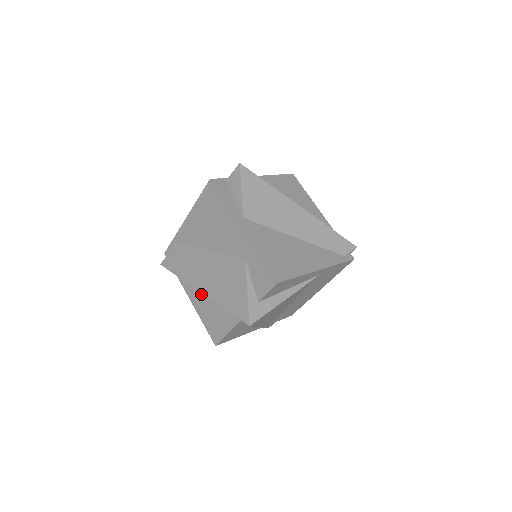
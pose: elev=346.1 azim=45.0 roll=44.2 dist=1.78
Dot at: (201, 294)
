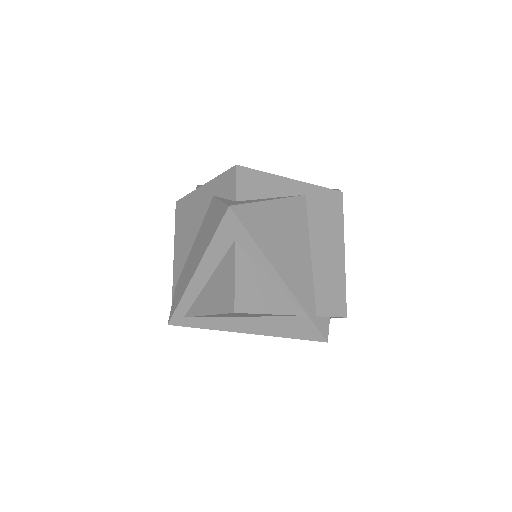
Dot at: (204, 290)
